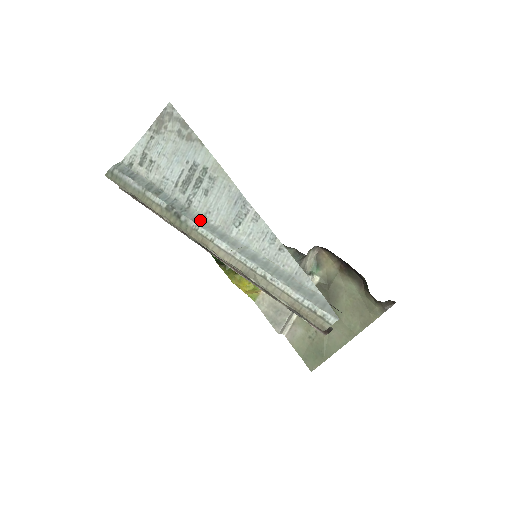
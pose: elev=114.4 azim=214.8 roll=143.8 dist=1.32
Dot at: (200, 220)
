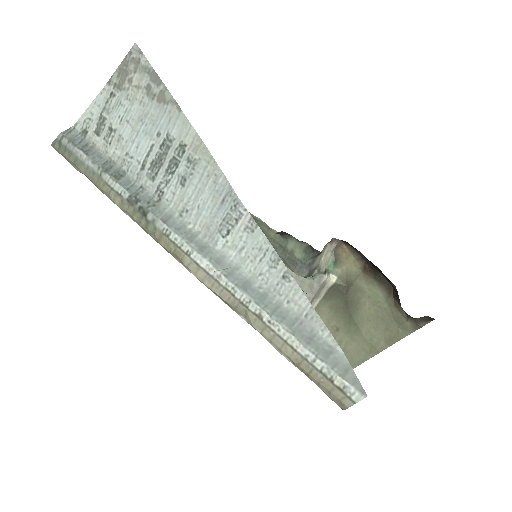
Dot at: (173, 221)
